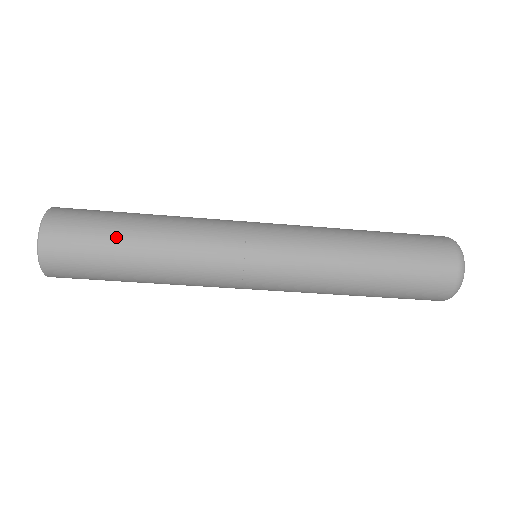
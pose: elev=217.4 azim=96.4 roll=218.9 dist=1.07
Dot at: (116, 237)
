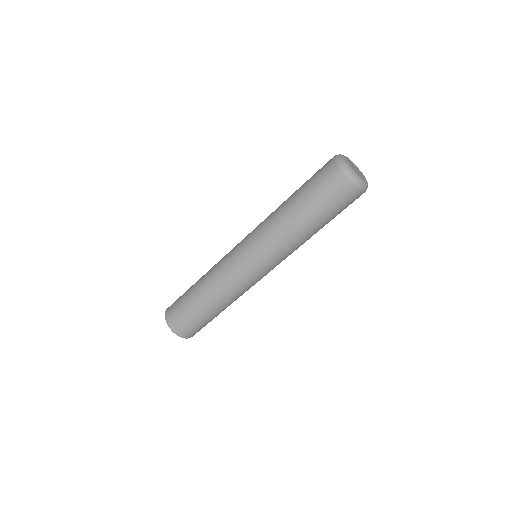
Dot at: (189, 289)
